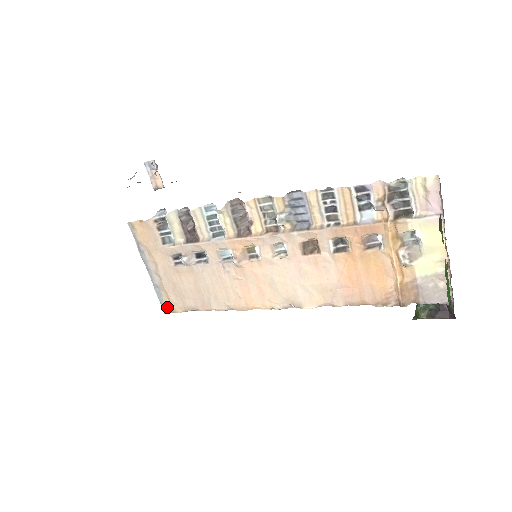
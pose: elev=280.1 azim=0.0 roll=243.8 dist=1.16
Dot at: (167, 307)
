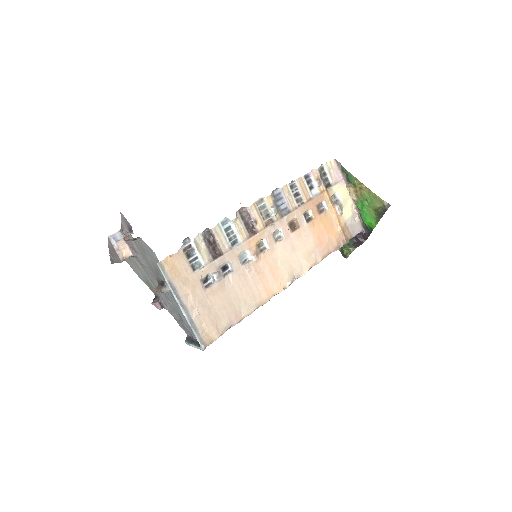
Dot at: (205, 340)
